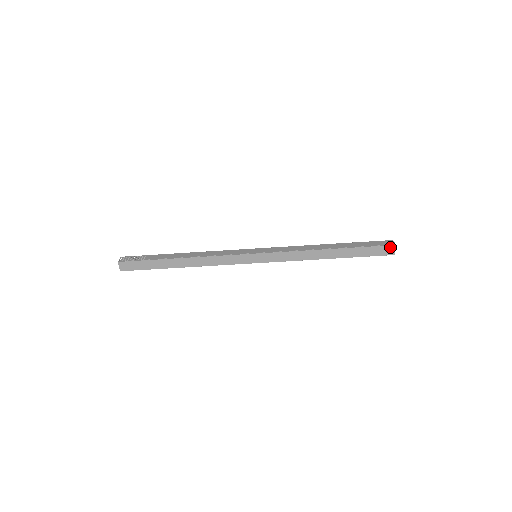
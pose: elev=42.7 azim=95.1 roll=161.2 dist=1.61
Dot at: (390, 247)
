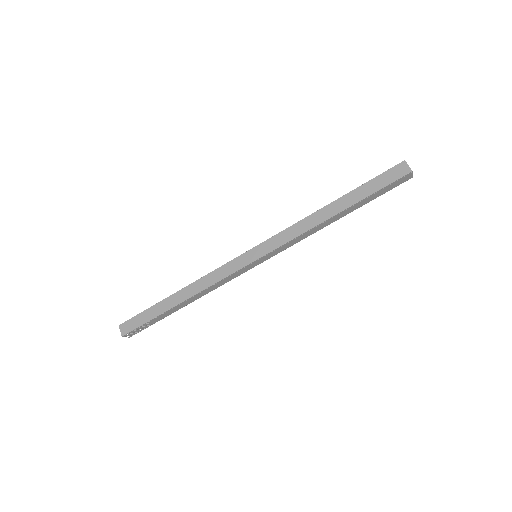
Dot at: (400, 166)
